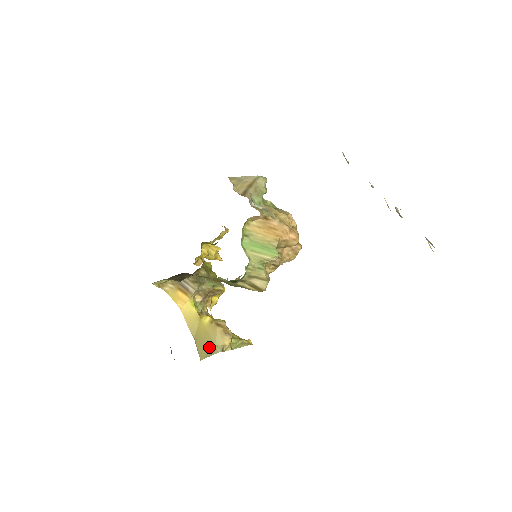
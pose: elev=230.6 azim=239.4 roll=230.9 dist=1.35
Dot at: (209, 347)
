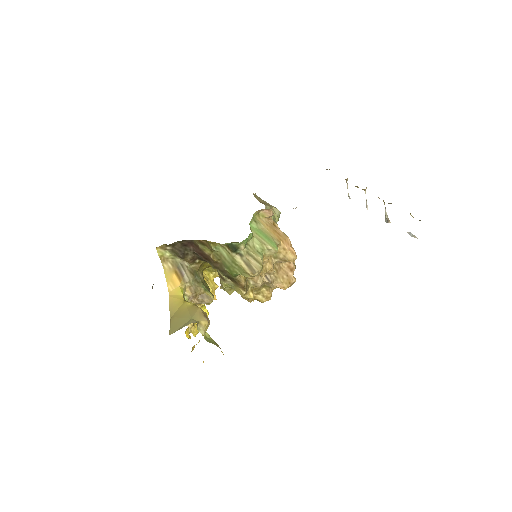
Dot at: (184, 322)
